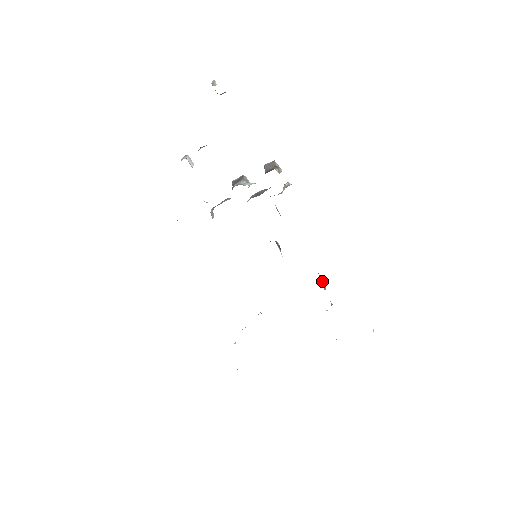
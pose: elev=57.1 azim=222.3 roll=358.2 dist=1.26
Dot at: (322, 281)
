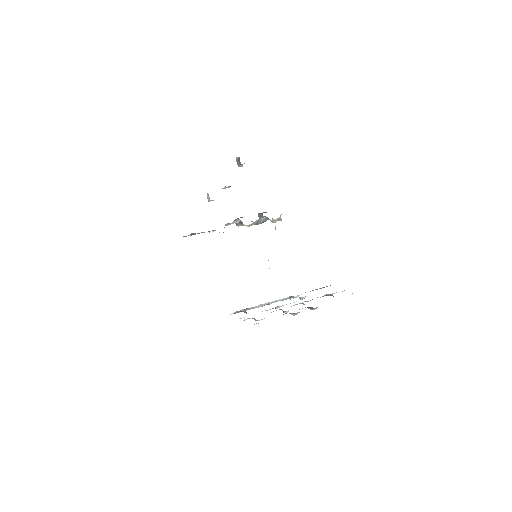
Dot at: occluded
